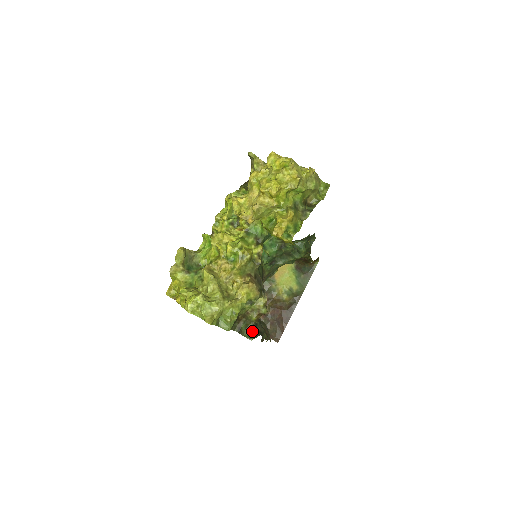
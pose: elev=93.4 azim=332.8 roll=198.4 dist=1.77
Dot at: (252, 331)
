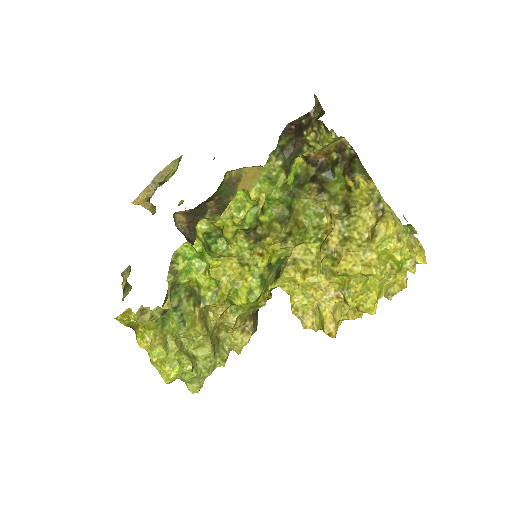
Dot at: occluded
